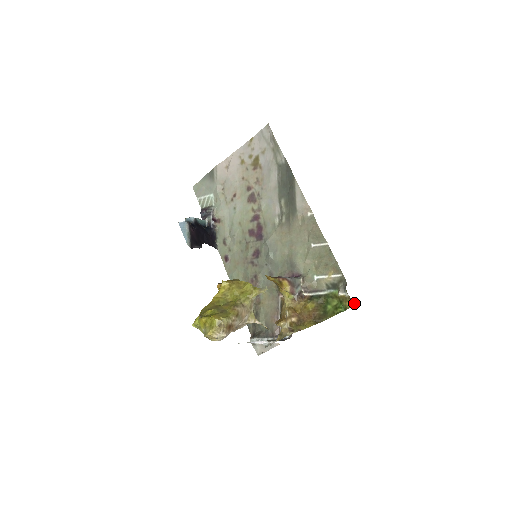
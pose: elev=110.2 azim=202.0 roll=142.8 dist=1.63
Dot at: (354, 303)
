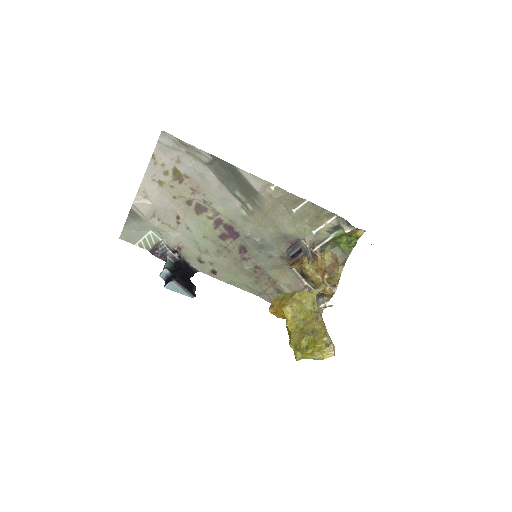
Dot at: (363, 230)
